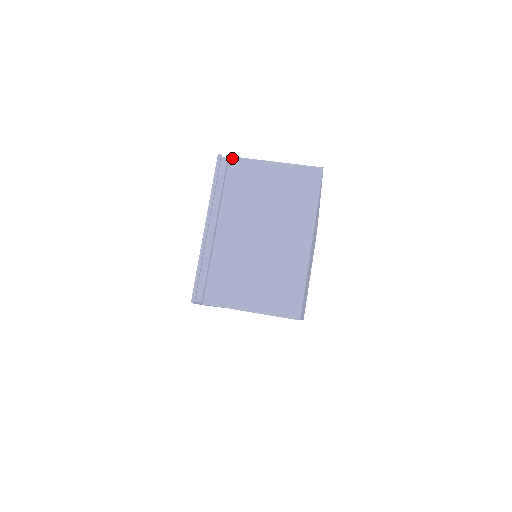
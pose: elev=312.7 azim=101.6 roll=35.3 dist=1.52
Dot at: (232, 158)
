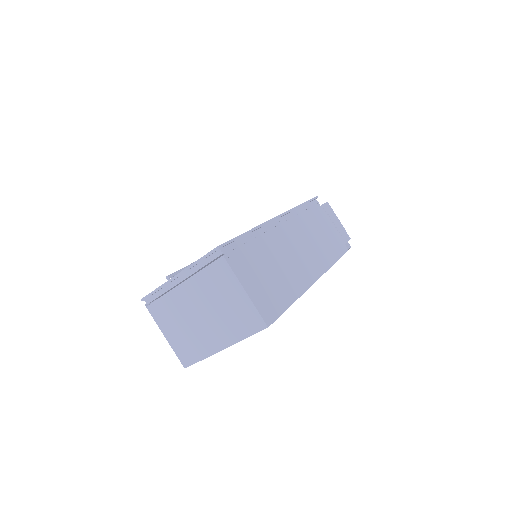
Dot at: (223, 258)
